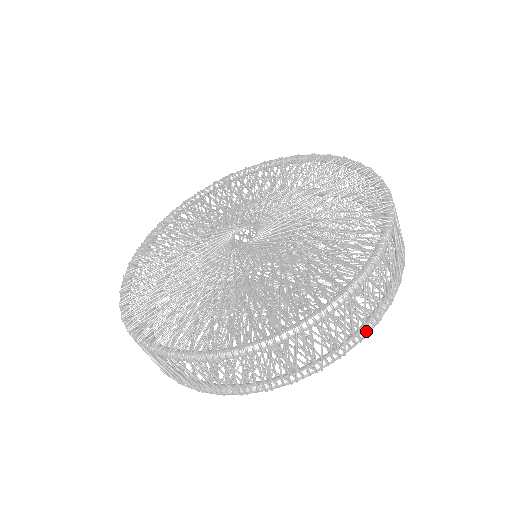
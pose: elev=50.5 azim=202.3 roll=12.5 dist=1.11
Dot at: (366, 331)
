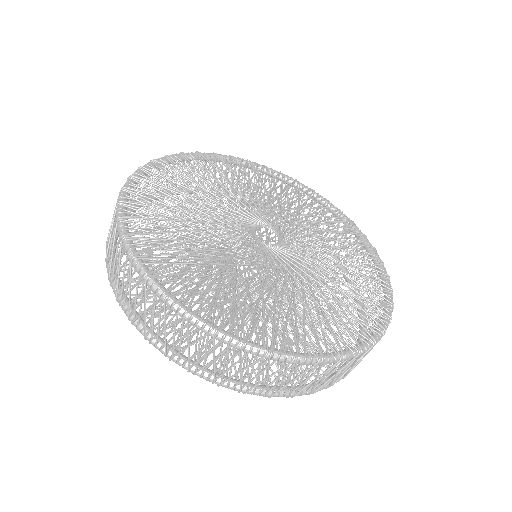
Dot at: occluded
